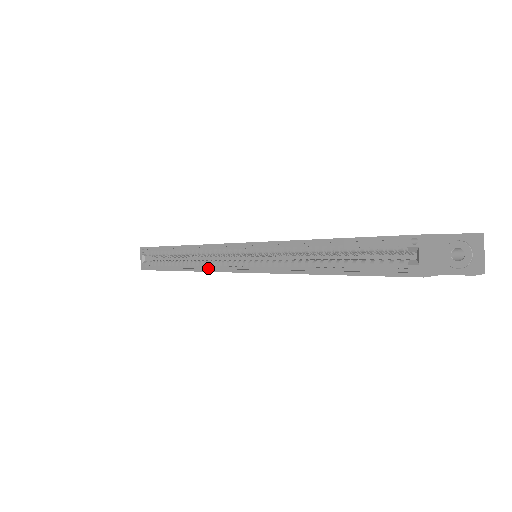
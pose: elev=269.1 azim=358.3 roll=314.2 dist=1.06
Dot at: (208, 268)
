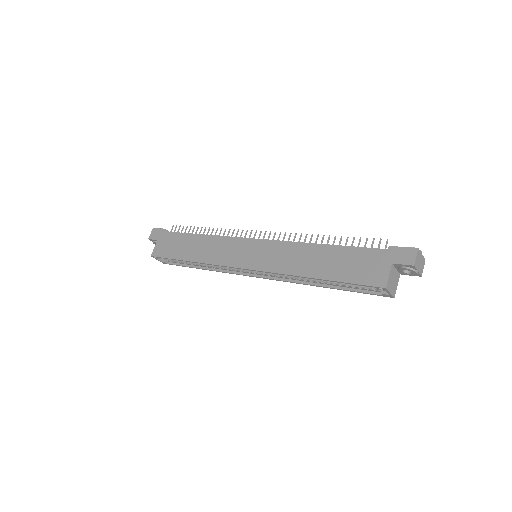
Dot at: (226, 270)
